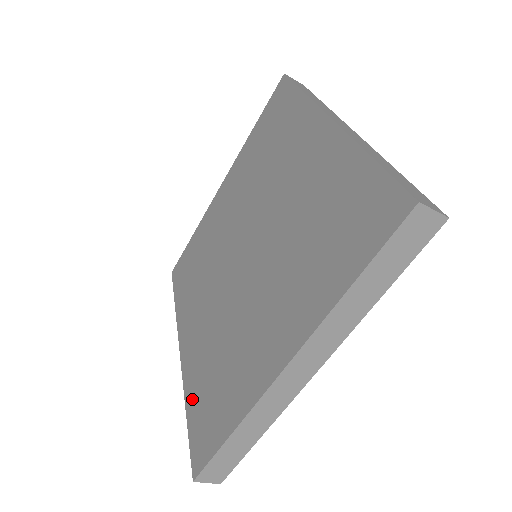
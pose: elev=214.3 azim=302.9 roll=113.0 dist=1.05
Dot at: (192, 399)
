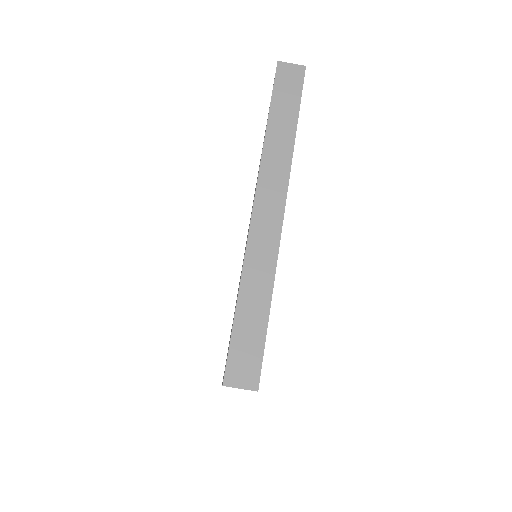
Dot at: occluded
